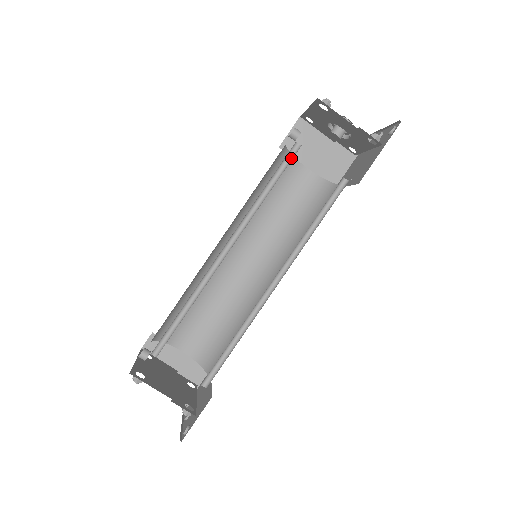
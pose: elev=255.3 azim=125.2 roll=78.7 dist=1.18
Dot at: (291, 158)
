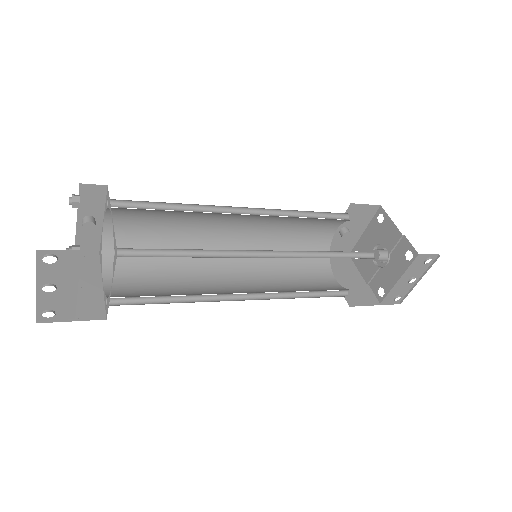
Dot at: occluded
